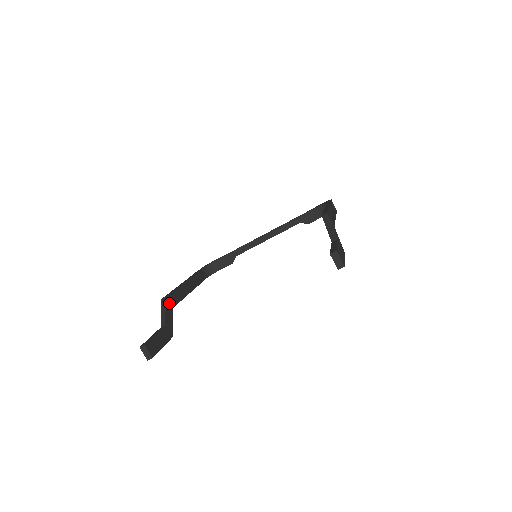
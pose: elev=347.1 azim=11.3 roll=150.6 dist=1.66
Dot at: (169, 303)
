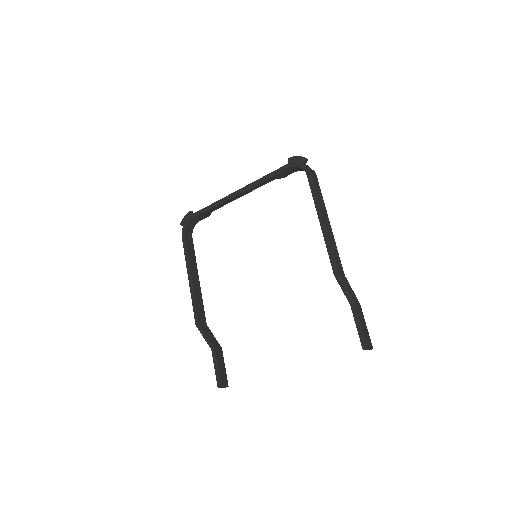
Dot at: (203, 325)
